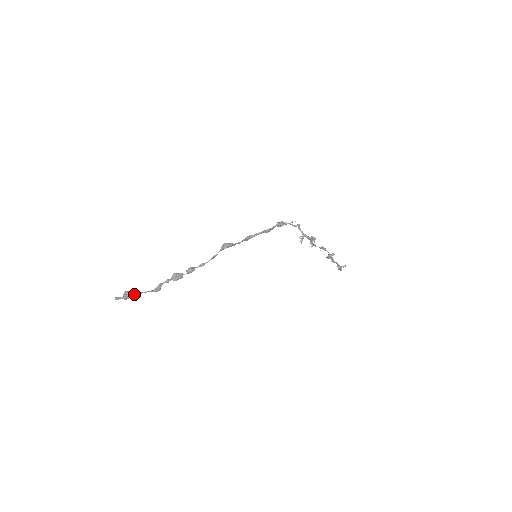
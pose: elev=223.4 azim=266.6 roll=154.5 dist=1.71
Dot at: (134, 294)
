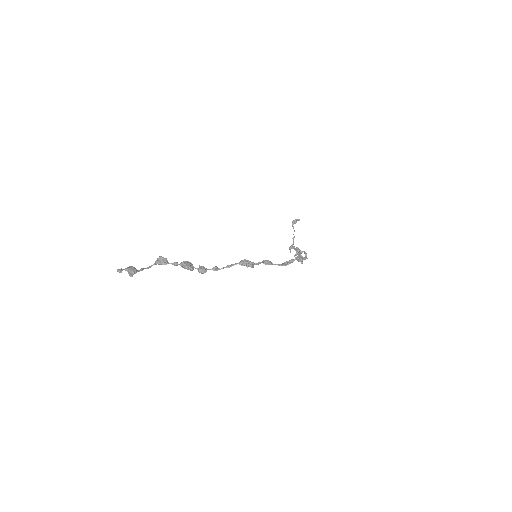
Dot at: (138, 271)
